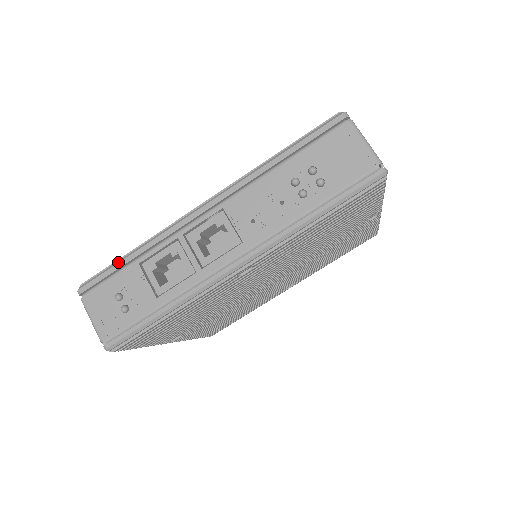
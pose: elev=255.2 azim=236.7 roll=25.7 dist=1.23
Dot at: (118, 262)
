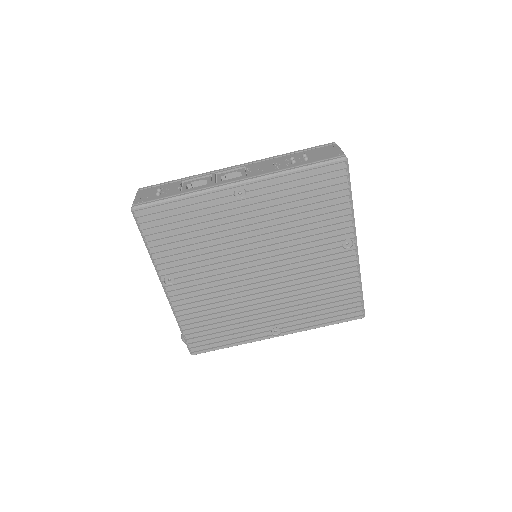
Dot at: (171, 181)
